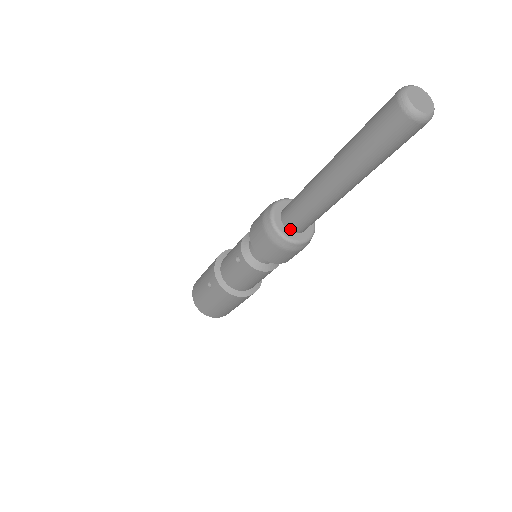
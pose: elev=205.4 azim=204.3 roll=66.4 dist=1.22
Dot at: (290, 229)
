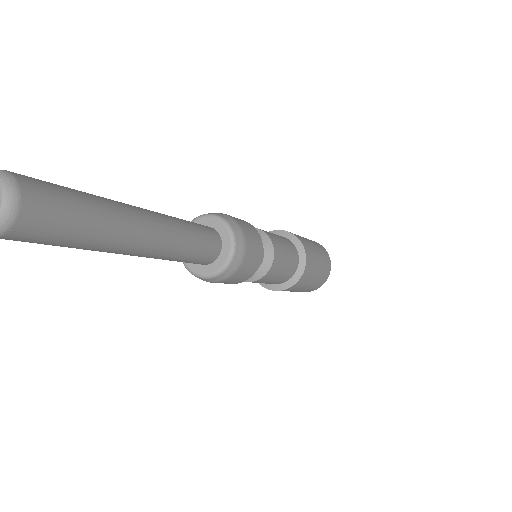
Dot at: (206, 264)
